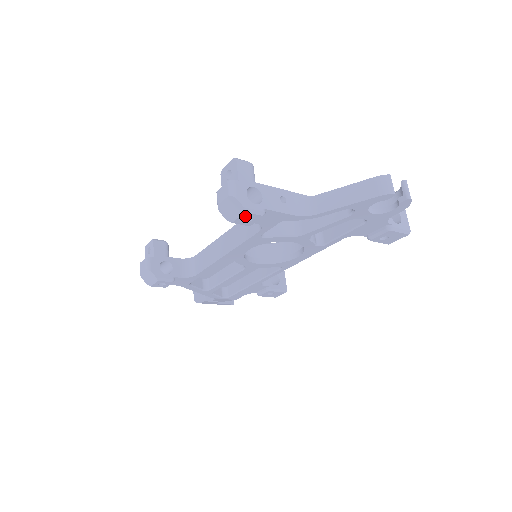
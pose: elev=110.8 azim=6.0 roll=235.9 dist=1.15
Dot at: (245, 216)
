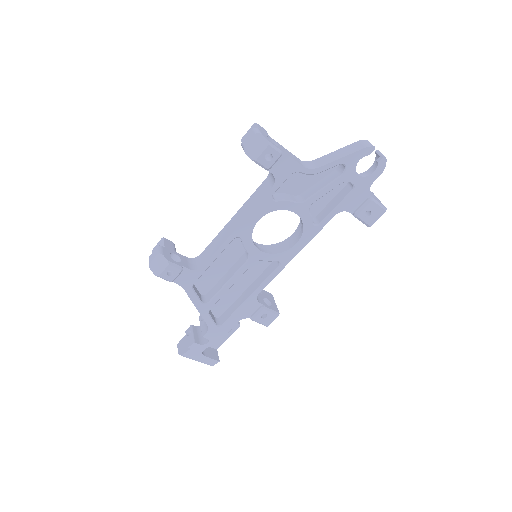
Dot at: (267, 152)
